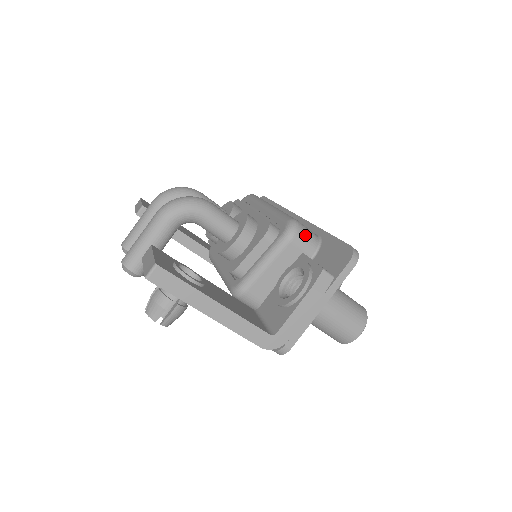
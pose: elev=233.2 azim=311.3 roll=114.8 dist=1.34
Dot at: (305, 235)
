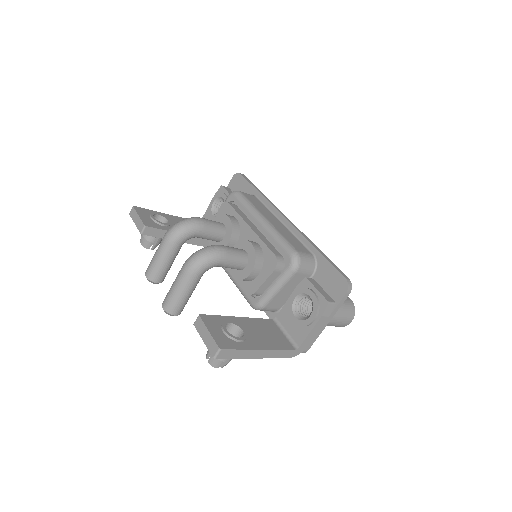
Dot at: (306, 263)
